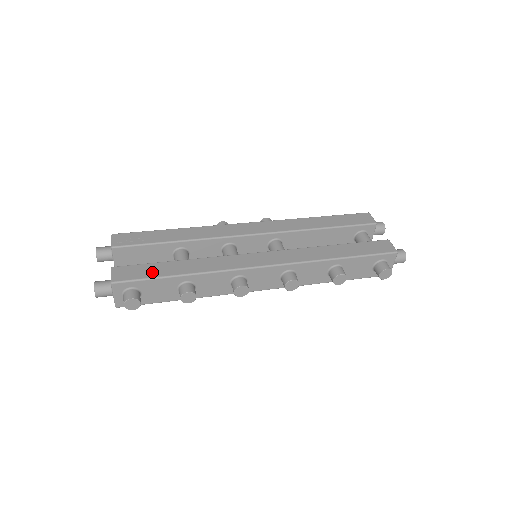
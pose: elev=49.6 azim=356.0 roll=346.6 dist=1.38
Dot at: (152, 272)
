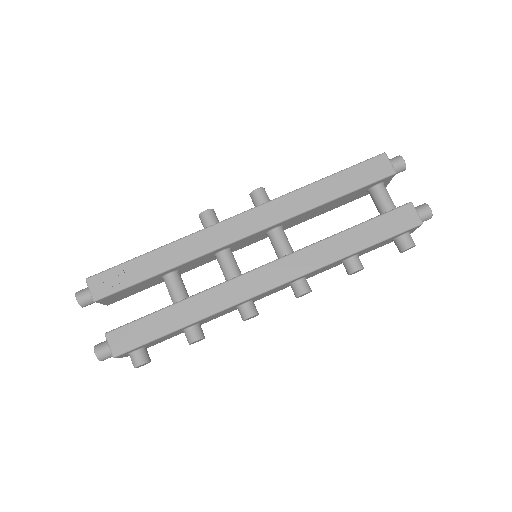
Dot at: (150, 331)
